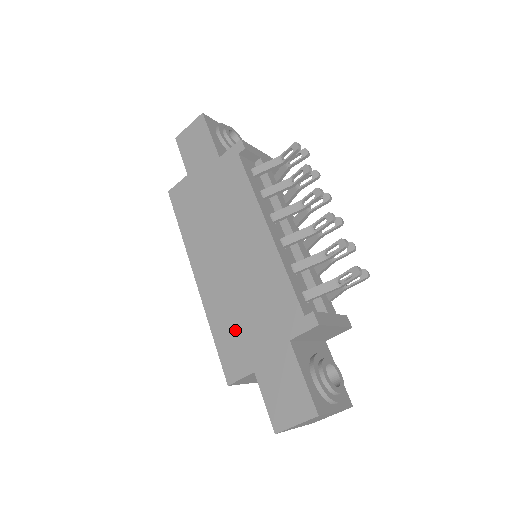
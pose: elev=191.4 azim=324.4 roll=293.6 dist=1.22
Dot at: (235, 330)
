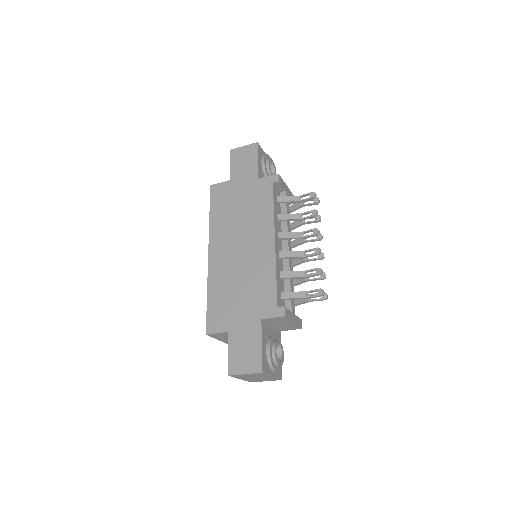
Dot at: (225, 300)
